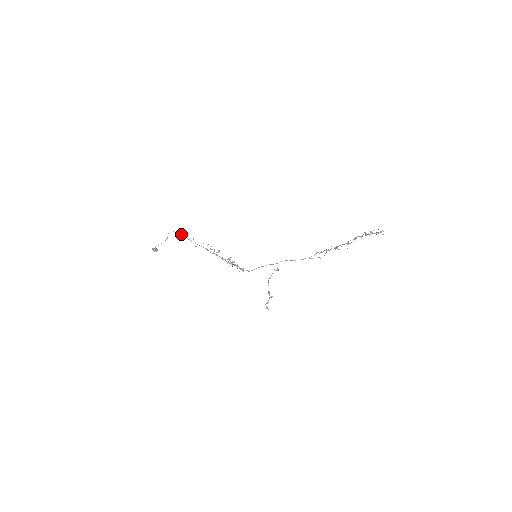
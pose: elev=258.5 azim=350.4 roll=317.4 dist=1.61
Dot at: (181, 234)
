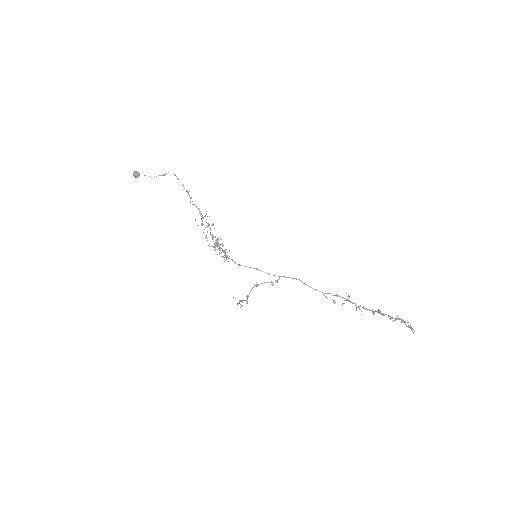
Dot at: occluded
